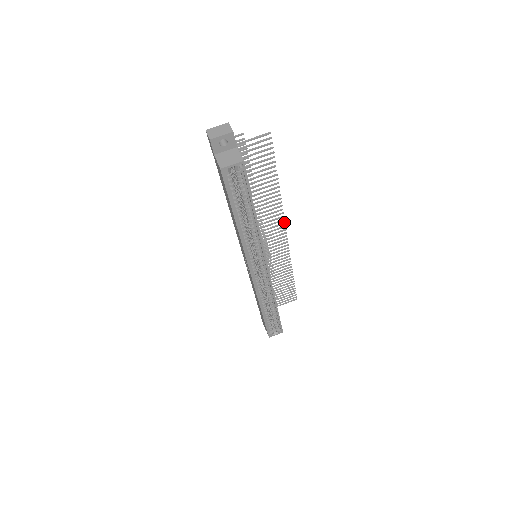
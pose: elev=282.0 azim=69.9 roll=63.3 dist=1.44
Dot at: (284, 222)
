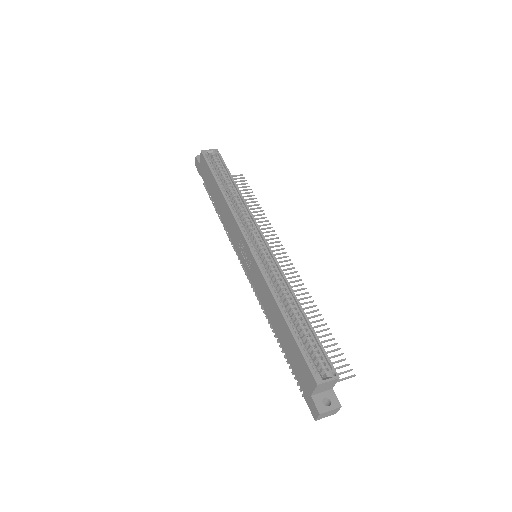
Dot at: (281, 245)
